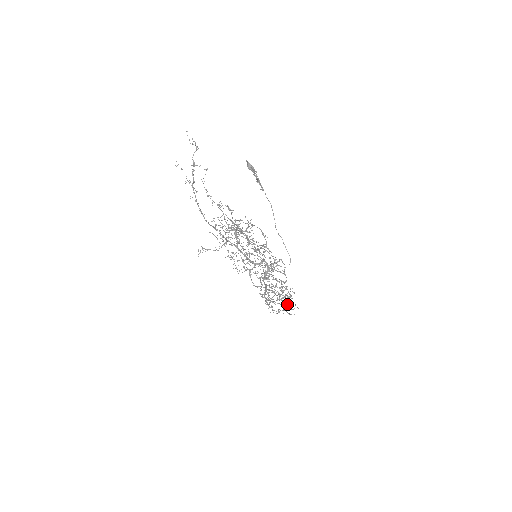
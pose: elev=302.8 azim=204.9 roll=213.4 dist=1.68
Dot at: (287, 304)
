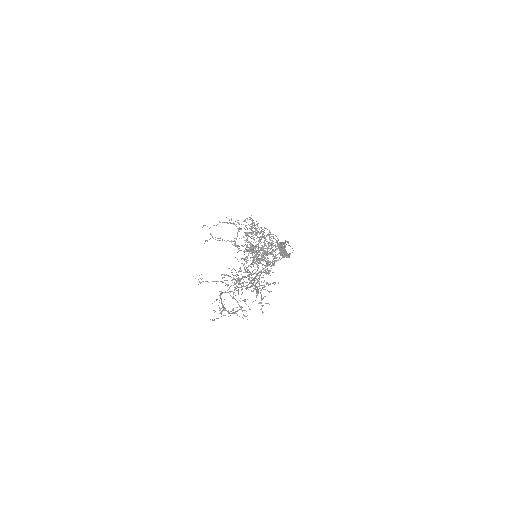
Dot at: occluded
